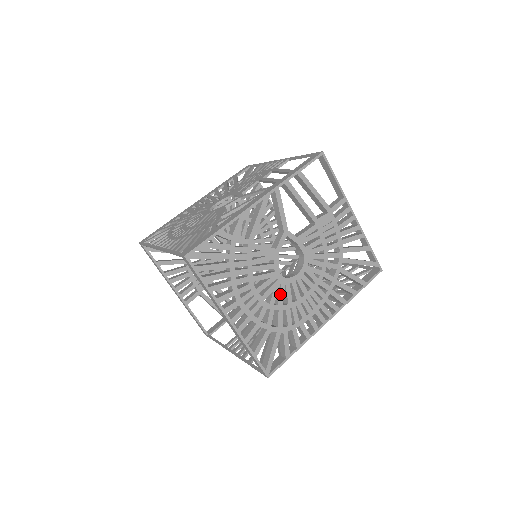
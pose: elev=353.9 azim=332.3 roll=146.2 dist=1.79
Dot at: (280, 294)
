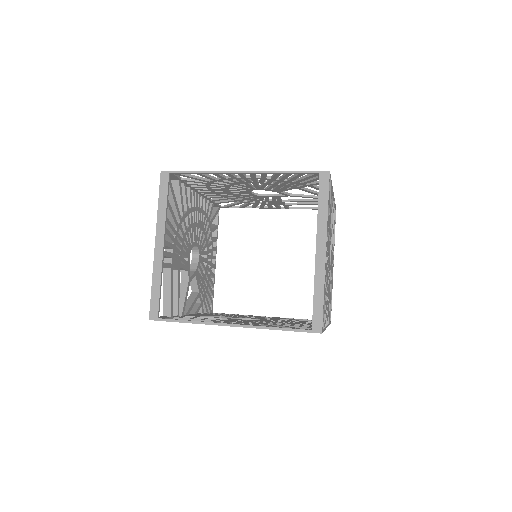
Dot at: (328, 270)
